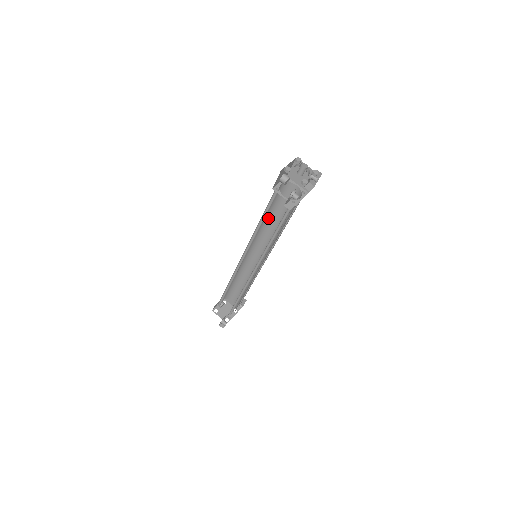
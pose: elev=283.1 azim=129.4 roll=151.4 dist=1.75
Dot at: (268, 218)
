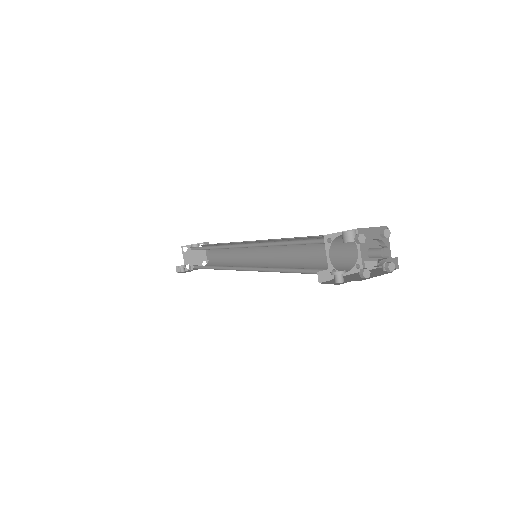
Dot at: occluded
